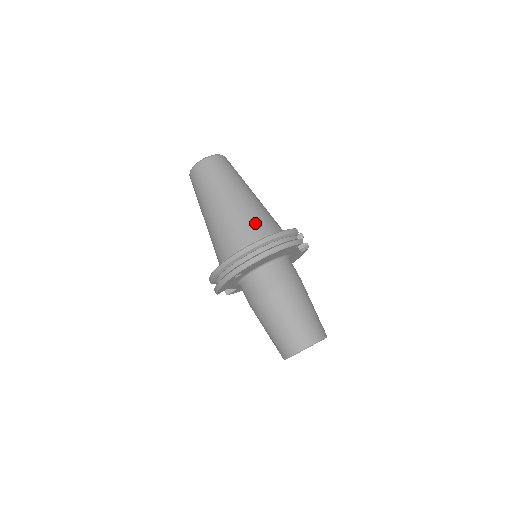
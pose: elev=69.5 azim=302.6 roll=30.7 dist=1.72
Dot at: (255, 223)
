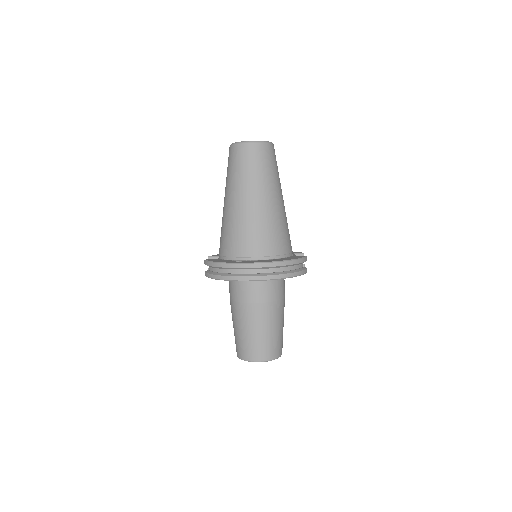
Dot at: (276, 236)
